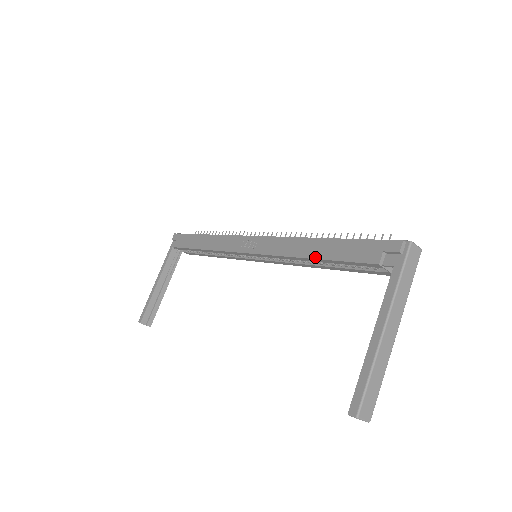
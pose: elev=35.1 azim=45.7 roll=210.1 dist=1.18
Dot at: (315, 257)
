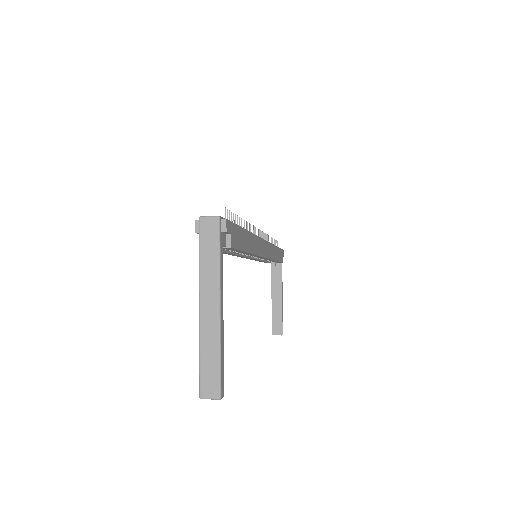
Dot at: occluded
